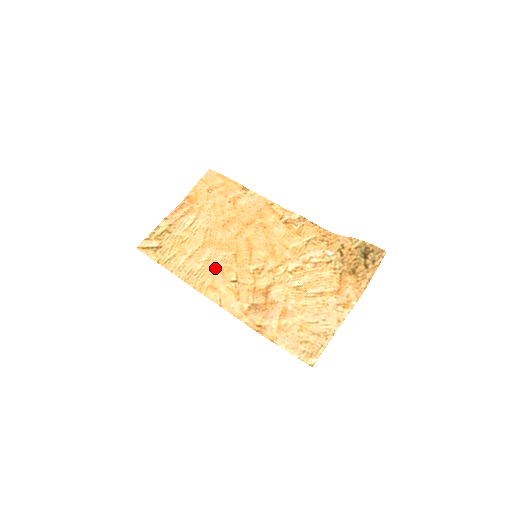
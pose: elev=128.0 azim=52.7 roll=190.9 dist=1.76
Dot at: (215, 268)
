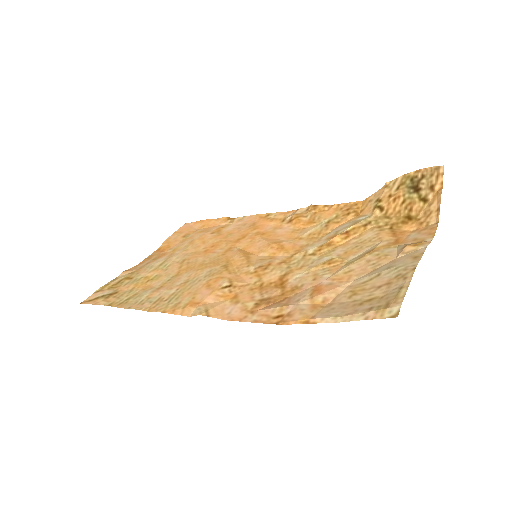
Dot at: (196, 285)
